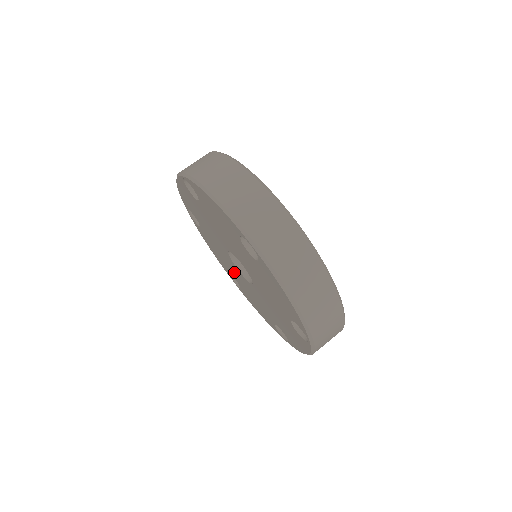
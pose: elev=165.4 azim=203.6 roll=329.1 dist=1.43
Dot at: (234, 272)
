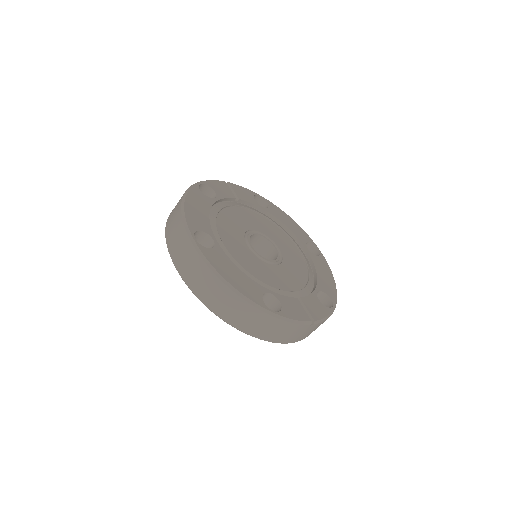
Dot at: occluded
